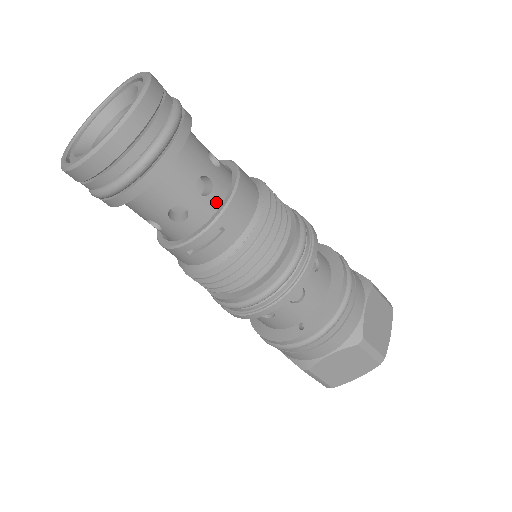
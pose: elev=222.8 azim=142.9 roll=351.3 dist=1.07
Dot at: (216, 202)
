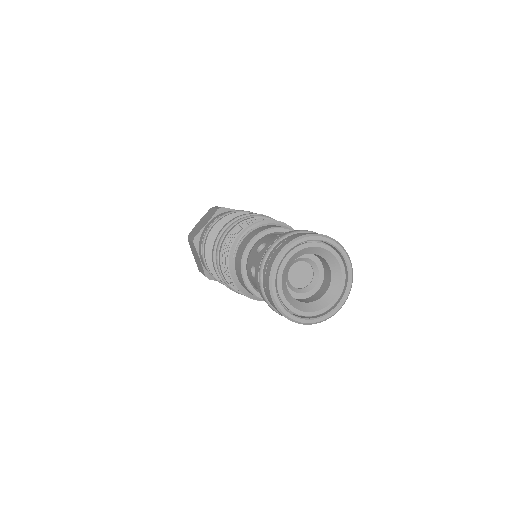
Dot at: occluded
